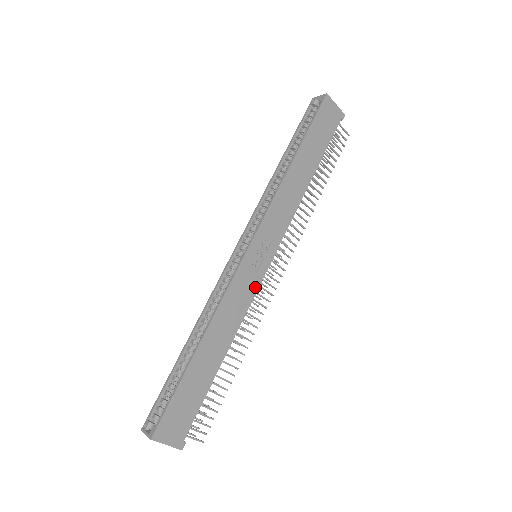
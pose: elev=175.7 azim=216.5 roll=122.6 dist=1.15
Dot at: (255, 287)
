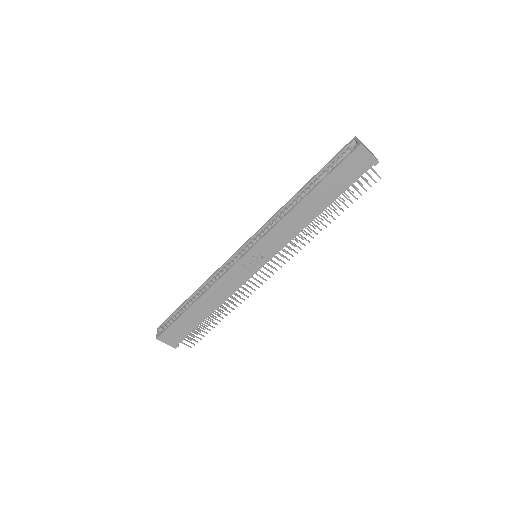
Dot at: (246, 278)
